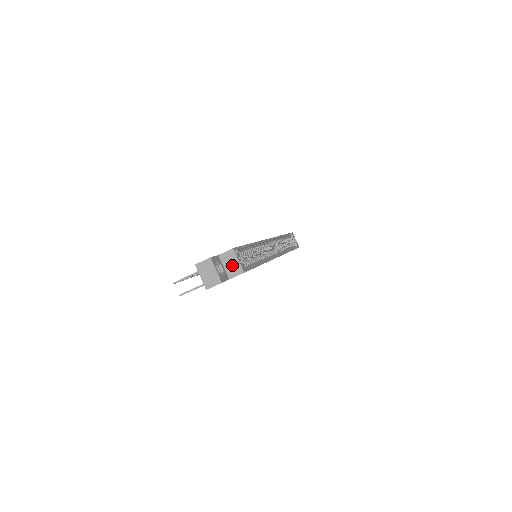
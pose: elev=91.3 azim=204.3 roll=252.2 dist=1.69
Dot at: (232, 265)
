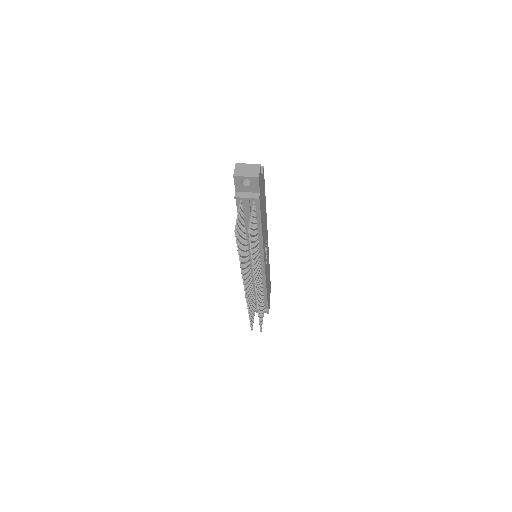
Dot at: occluded
